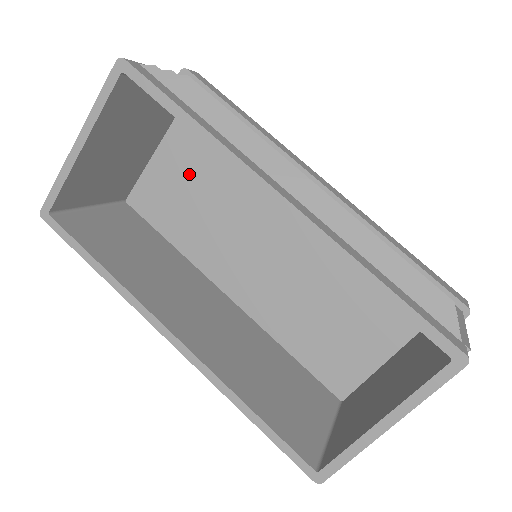
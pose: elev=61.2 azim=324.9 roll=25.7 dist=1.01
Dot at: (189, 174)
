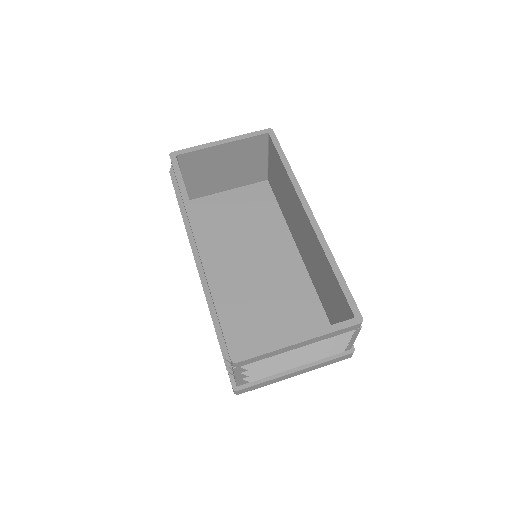
Dot at: (237, 210)
